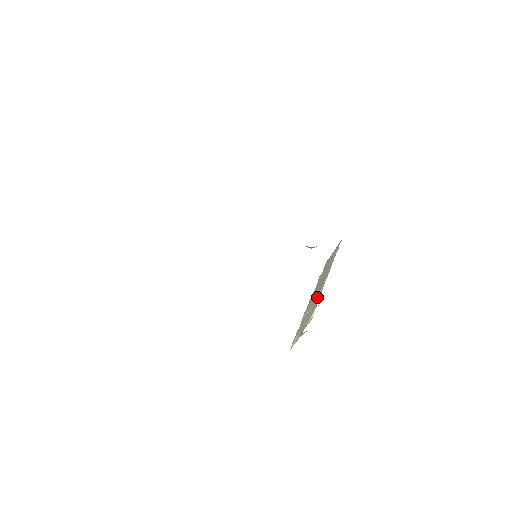
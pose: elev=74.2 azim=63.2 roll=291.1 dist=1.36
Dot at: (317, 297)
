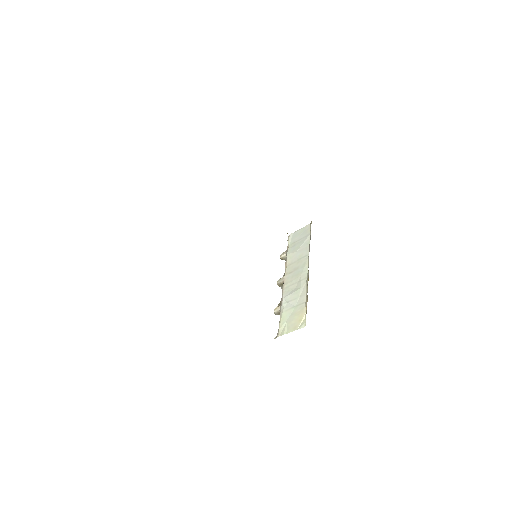
Dot at: (300, 294)
